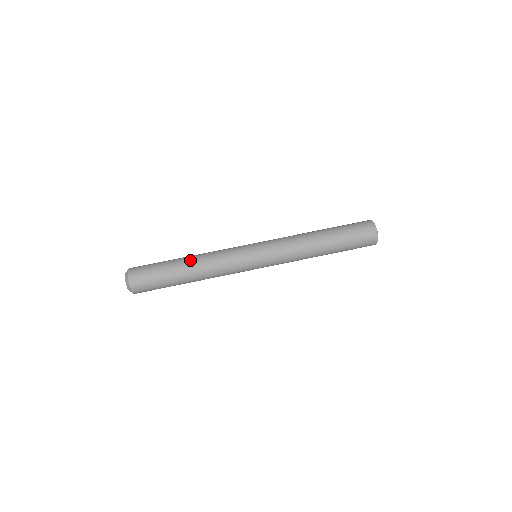
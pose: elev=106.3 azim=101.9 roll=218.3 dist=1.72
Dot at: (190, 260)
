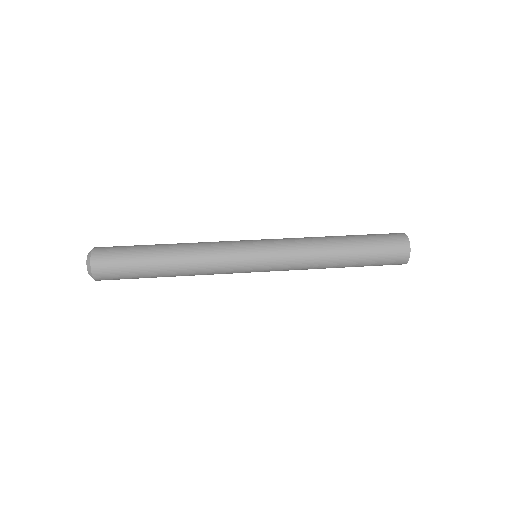
Dot at: occluded
